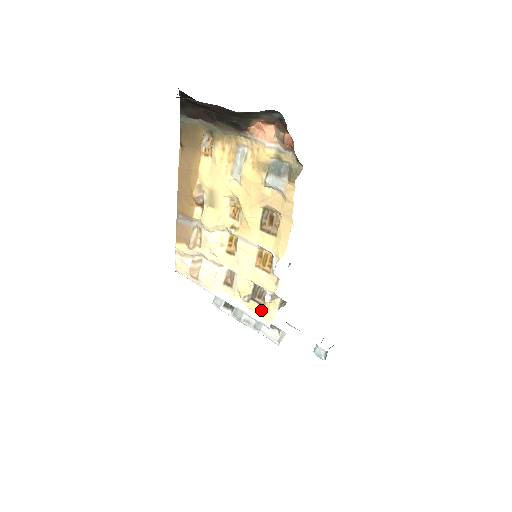
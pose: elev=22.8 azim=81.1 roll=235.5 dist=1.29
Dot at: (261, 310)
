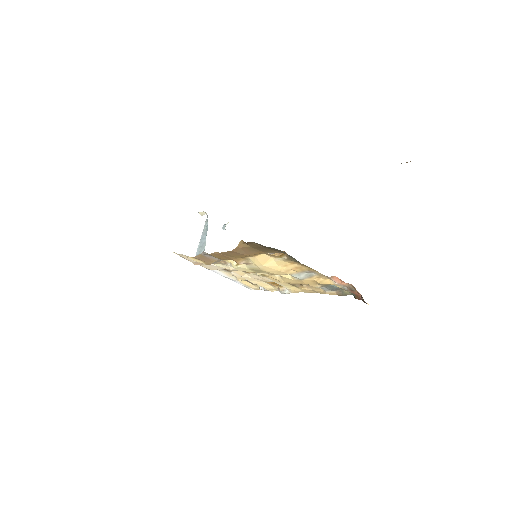
Dot at: (250, 285)
